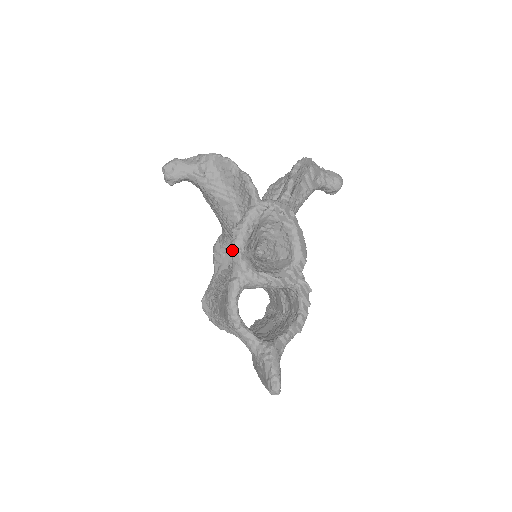
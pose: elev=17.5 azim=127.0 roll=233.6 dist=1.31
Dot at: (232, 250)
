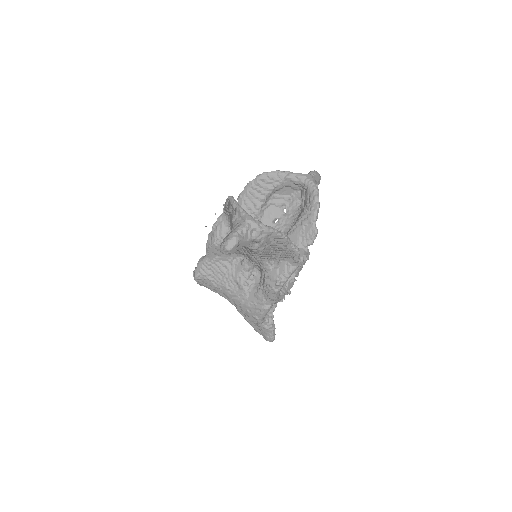
Dot at: (272, 294)
